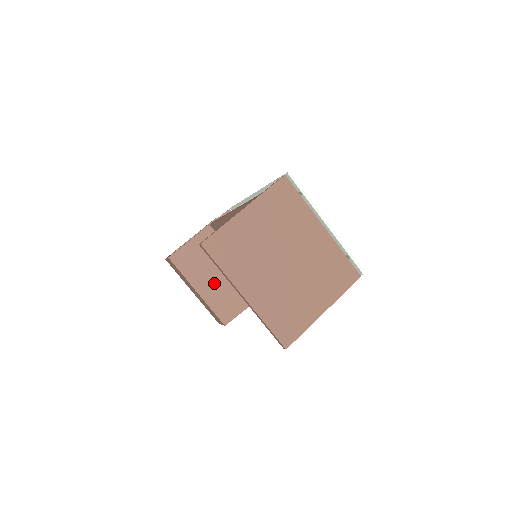
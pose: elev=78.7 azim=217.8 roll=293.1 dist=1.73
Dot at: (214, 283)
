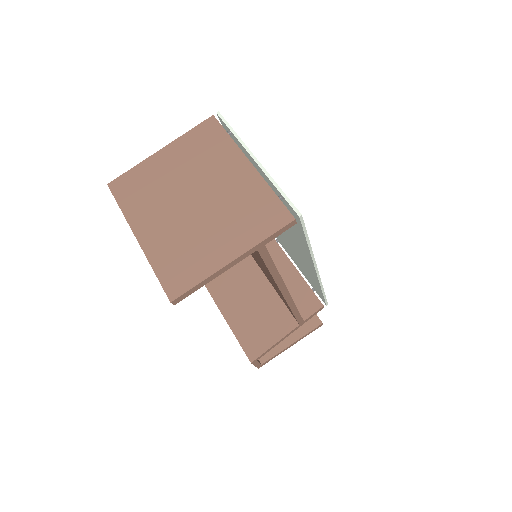
Dot at: (243, 310)
